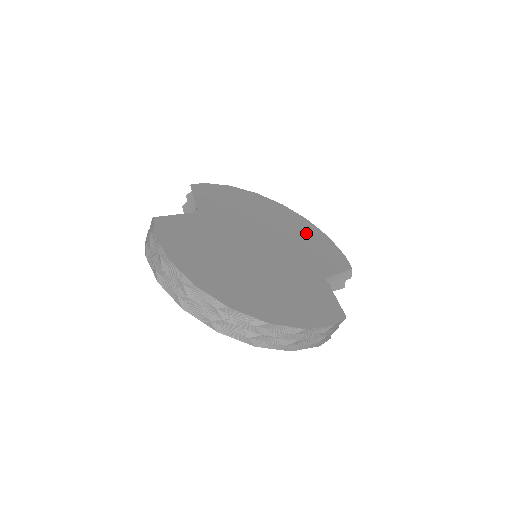
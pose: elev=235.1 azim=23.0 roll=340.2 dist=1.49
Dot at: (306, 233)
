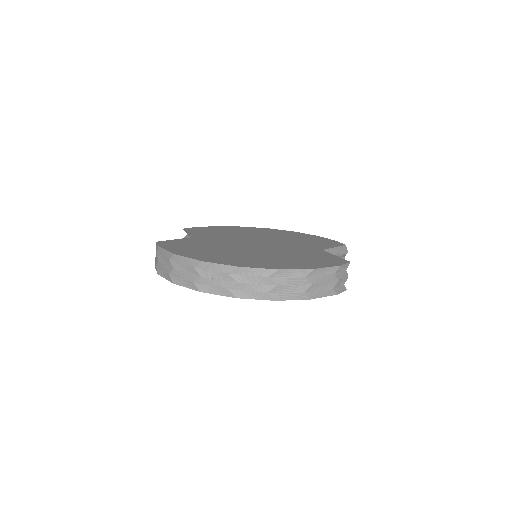
Dot at: (295, 236)
